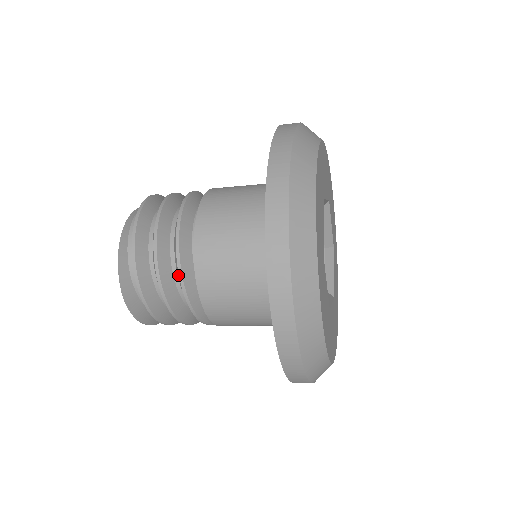
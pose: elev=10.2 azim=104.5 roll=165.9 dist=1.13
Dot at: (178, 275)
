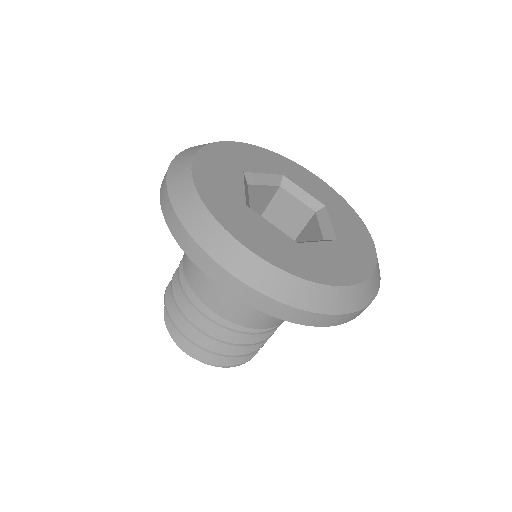
Dot at: (191, 302)
